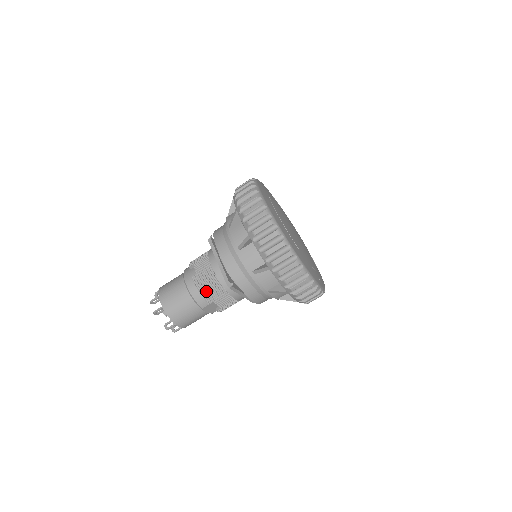
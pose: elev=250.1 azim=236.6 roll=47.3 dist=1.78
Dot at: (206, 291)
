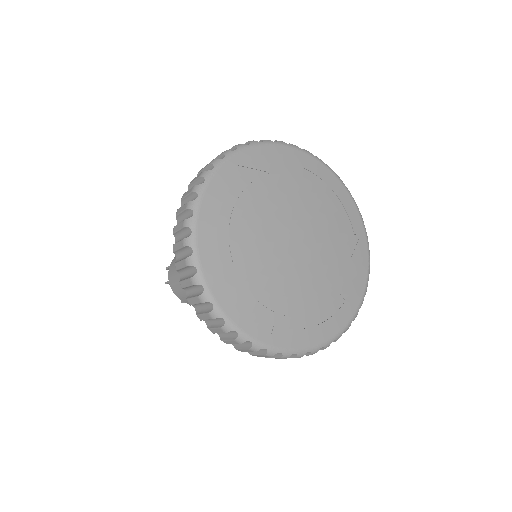
Dot at: occluded
